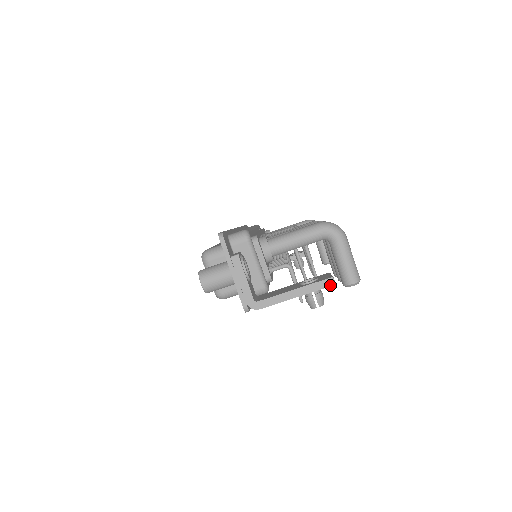
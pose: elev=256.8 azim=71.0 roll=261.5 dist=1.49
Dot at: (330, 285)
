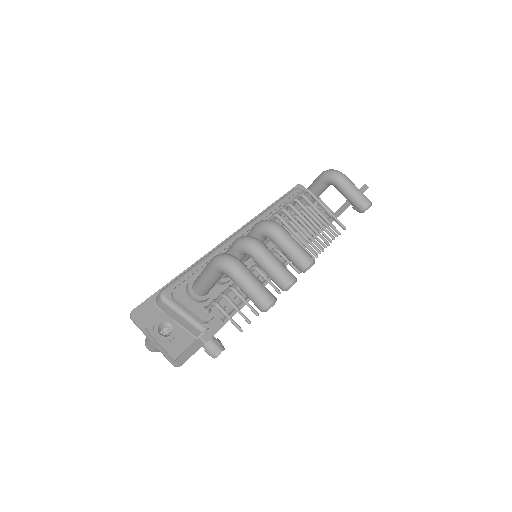
Dot at: (202, 344)
